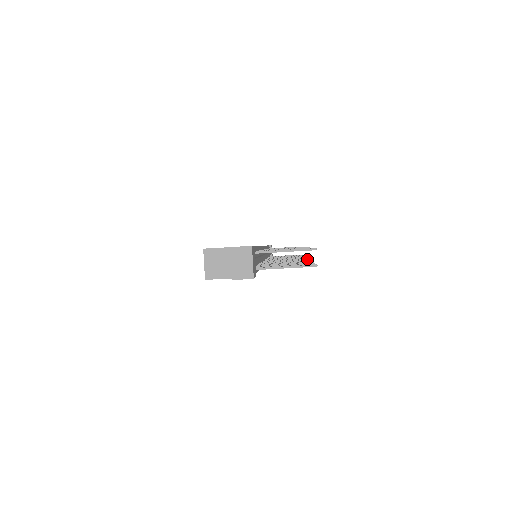
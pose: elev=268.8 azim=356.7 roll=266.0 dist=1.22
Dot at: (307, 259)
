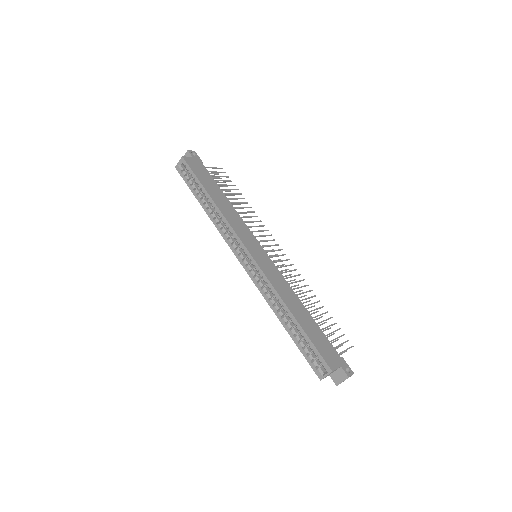
Dot at: occluded
